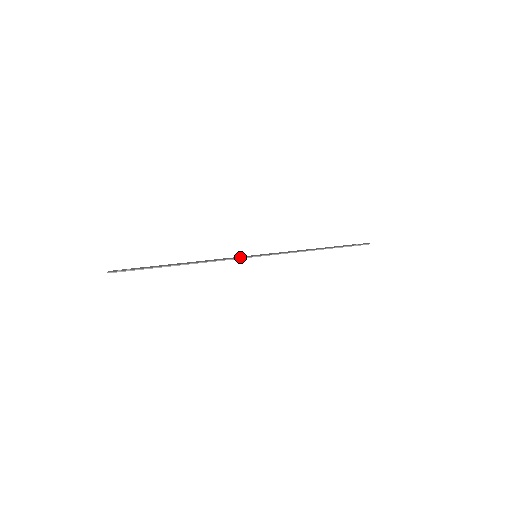
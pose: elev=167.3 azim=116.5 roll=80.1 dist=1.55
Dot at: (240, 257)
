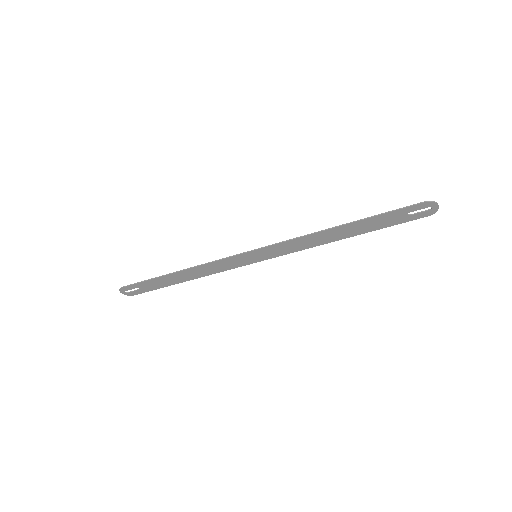
Dot at: (234, 259)
